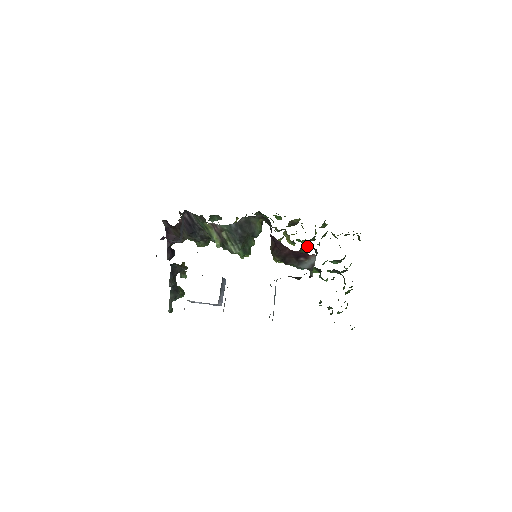
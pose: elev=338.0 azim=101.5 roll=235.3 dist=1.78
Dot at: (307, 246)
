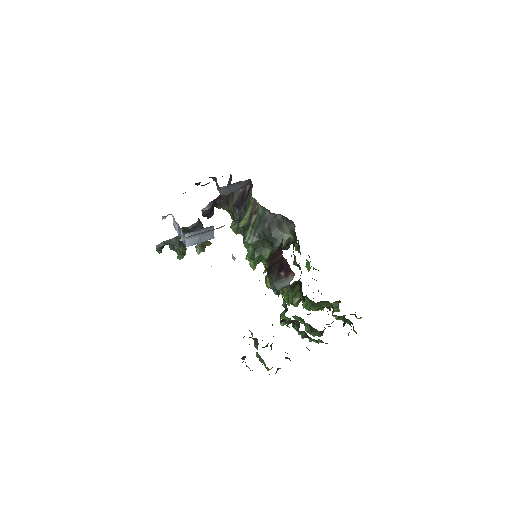
Dot at: occluded
